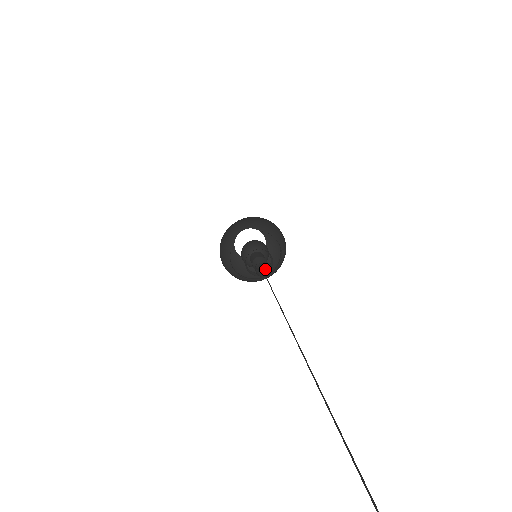
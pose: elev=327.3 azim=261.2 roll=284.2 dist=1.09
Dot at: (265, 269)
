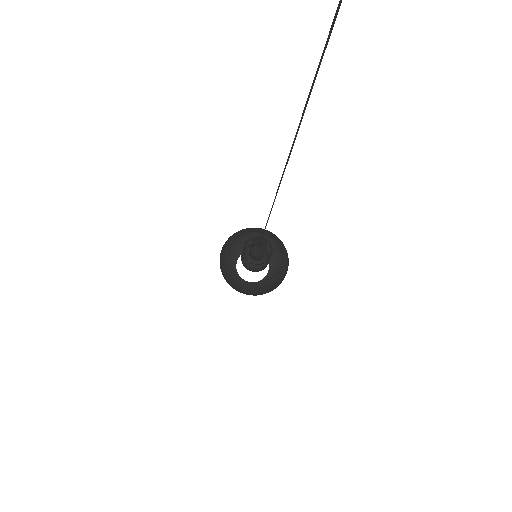
Dot at: (263, 250)
